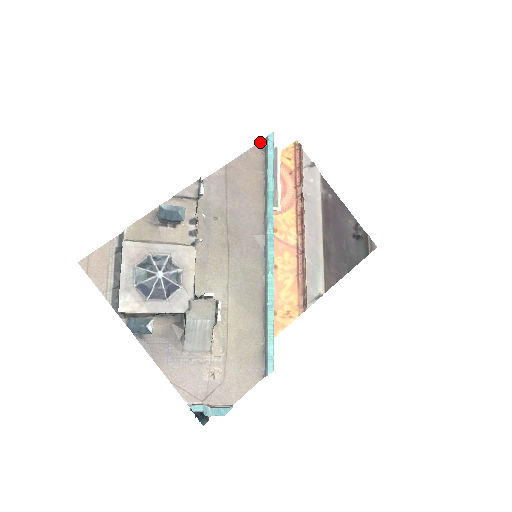
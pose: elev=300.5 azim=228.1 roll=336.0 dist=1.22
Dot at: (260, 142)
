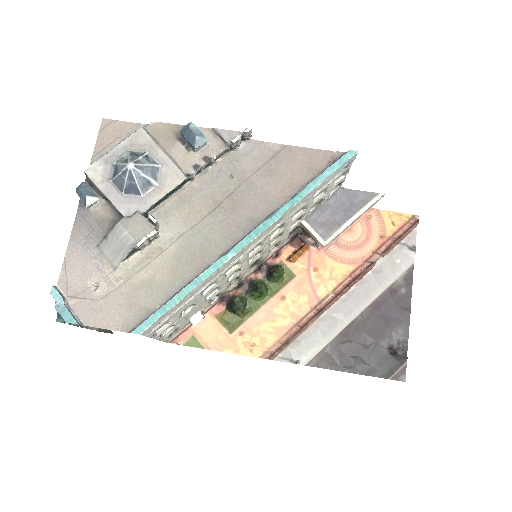
Dot at: (338, 151)
